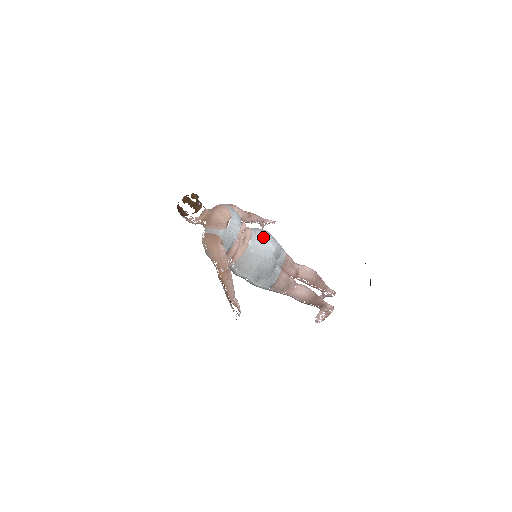
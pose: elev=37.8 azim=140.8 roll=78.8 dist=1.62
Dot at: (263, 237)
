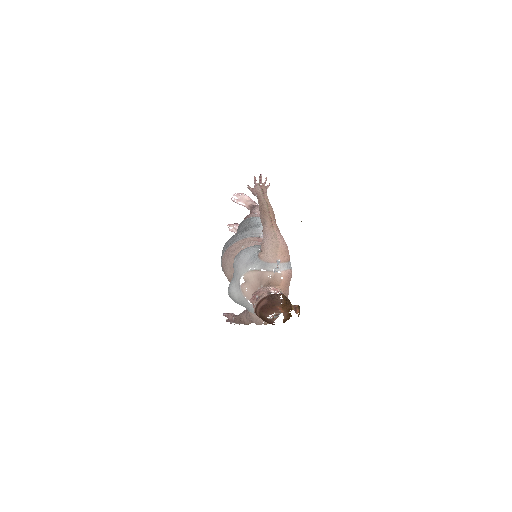
Dot at: occluded
